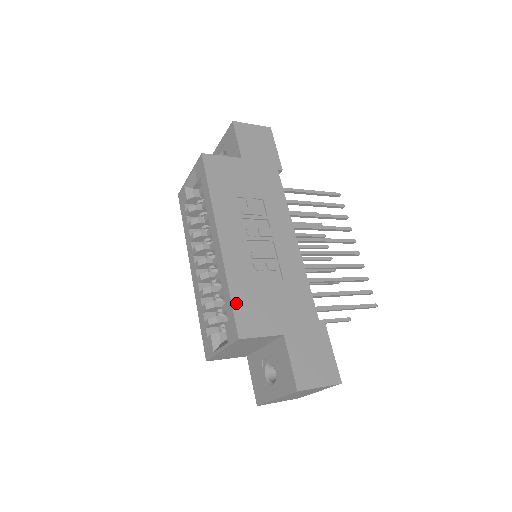
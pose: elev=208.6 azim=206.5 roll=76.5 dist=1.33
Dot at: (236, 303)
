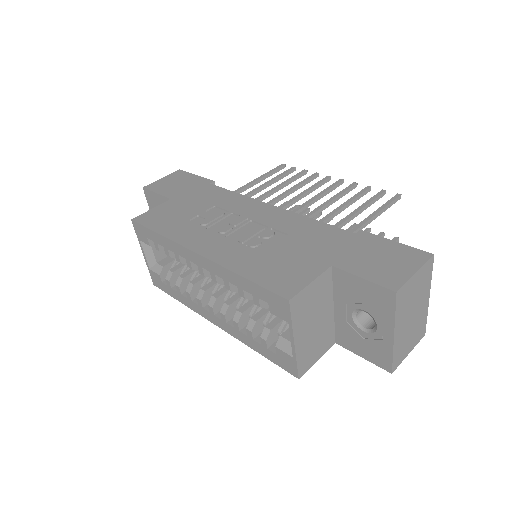
Dot at: (258, 279)
